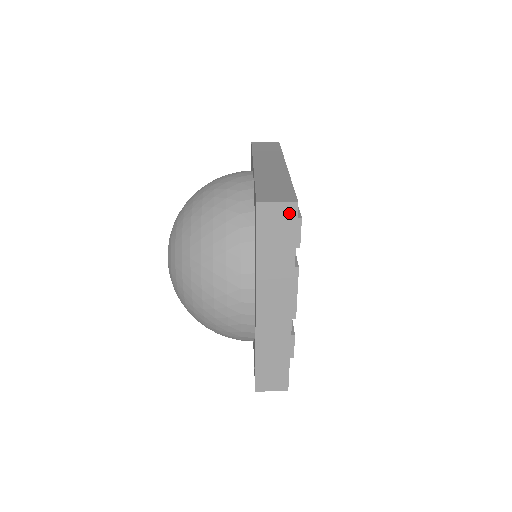
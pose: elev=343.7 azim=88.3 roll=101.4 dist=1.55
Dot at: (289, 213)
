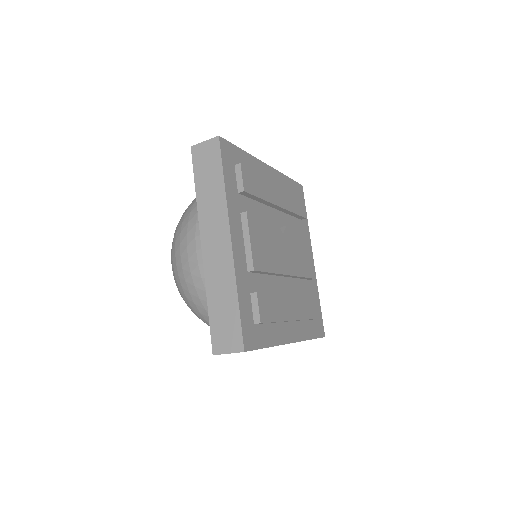
Dot at: (214, 147)
